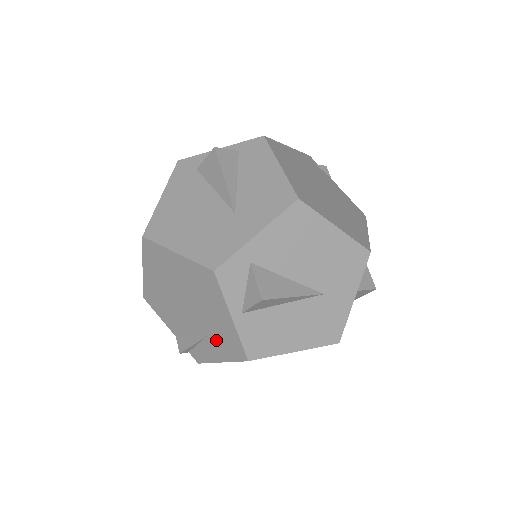
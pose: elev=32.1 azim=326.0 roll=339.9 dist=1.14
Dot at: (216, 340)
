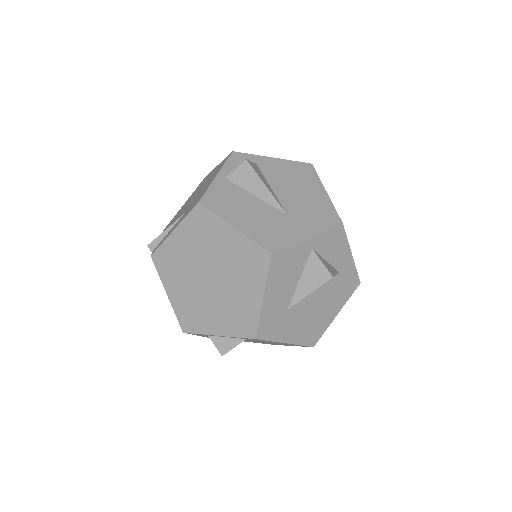
Dot at: (188, 210)
